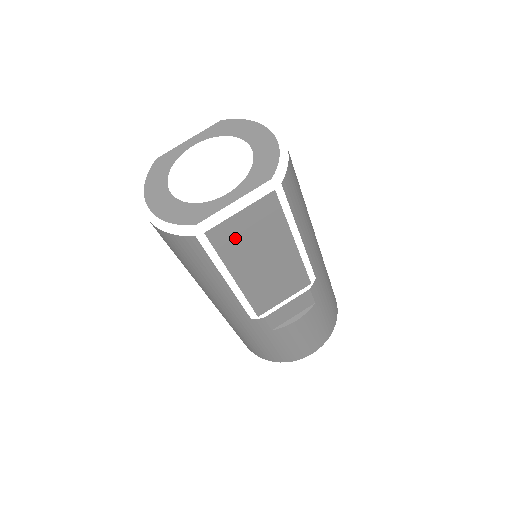
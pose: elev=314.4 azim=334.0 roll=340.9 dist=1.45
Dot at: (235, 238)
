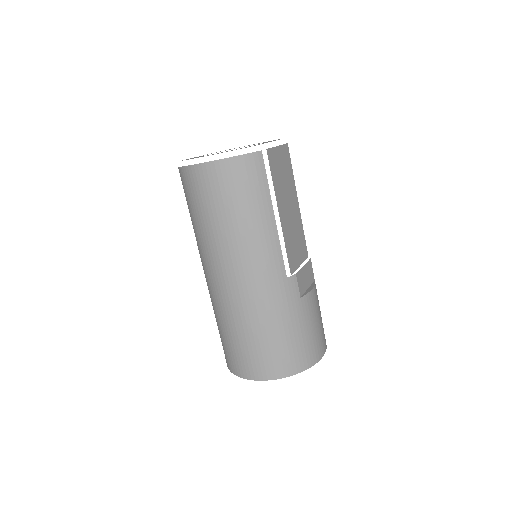
Dot at: (277, 169)
